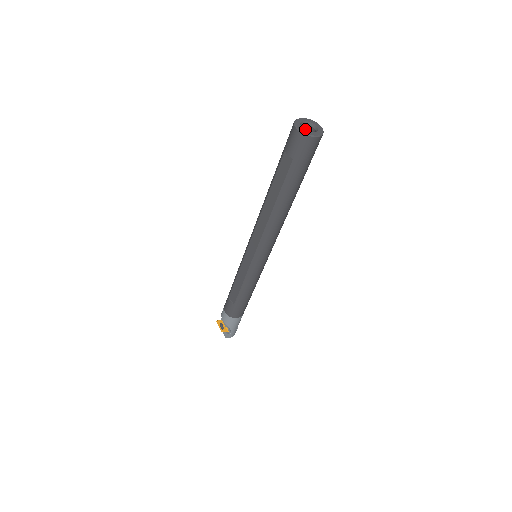
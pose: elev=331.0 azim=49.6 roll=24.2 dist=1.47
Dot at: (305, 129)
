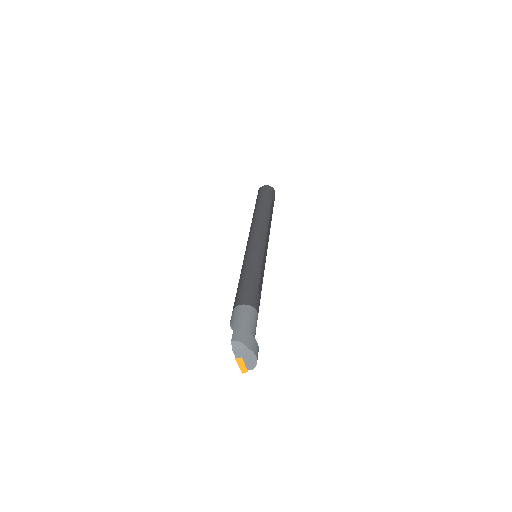
Dot at: occluded
